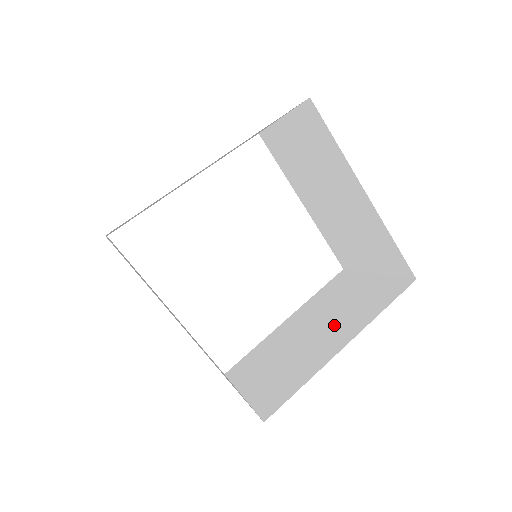
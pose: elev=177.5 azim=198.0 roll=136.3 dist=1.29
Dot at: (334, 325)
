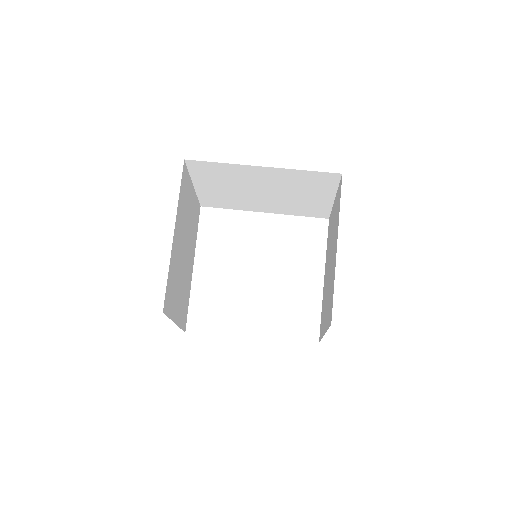
Dot at: occluded
